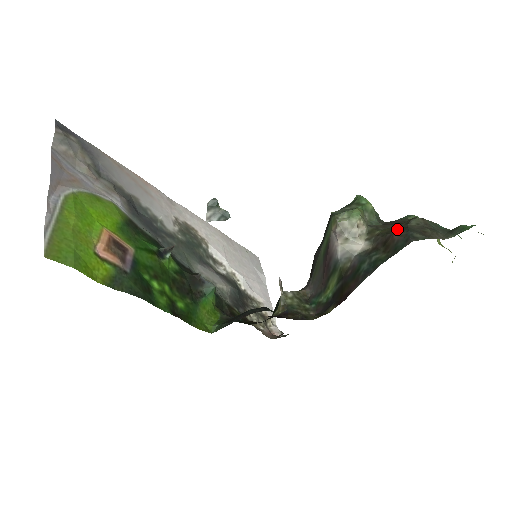
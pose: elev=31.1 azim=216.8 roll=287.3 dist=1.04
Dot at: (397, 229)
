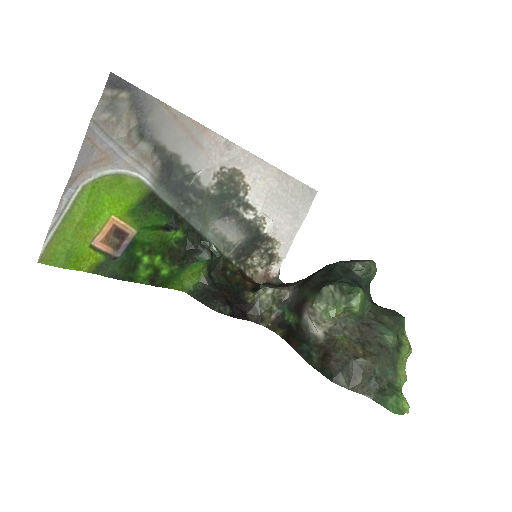
Dot at: (343, 355)
